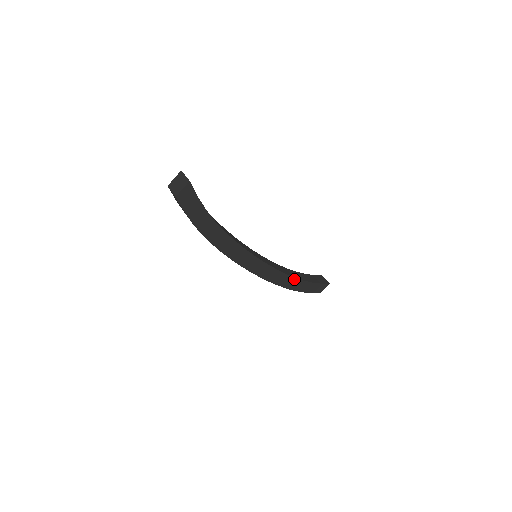
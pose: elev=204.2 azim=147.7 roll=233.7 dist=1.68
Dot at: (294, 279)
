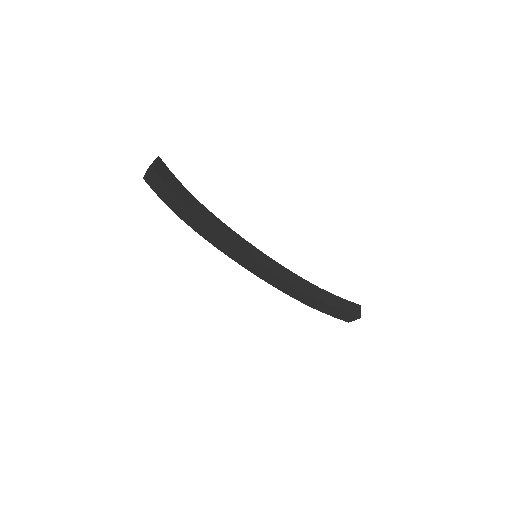
Dot at: (306, 295)
